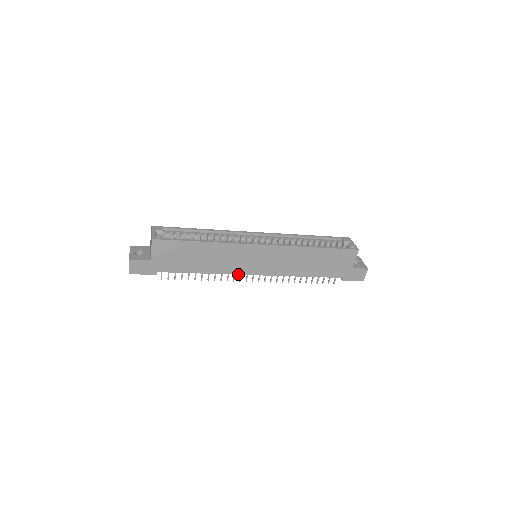
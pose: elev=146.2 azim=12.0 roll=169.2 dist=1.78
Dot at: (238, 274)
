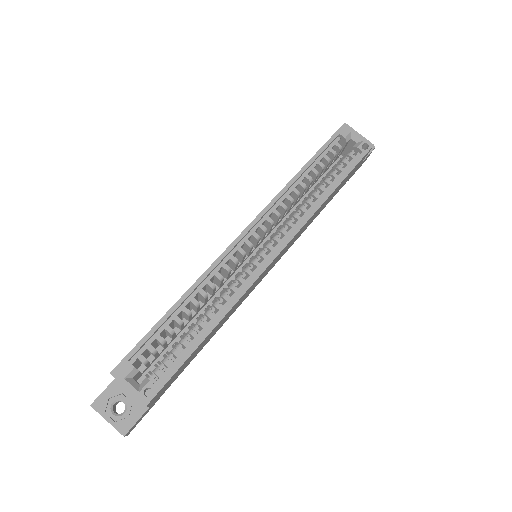
Dot at: (248, 295)
